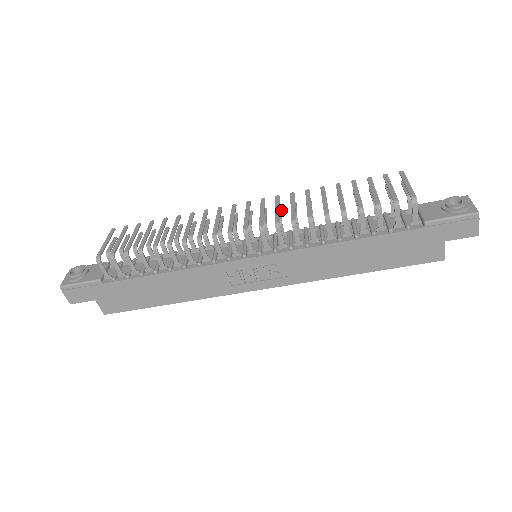
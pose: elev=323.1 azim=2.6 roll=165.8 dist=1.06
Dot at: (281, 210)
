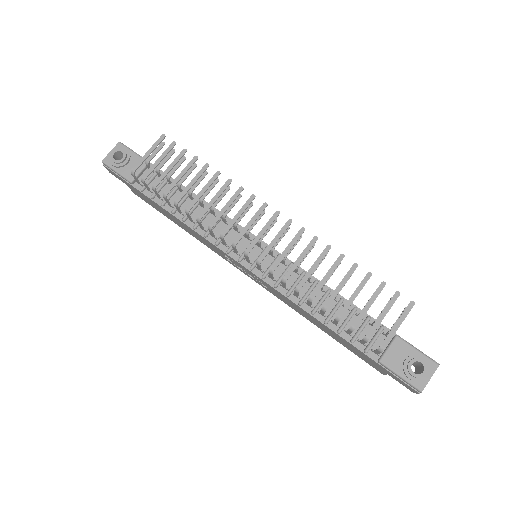
Dot at: (296, 244)
